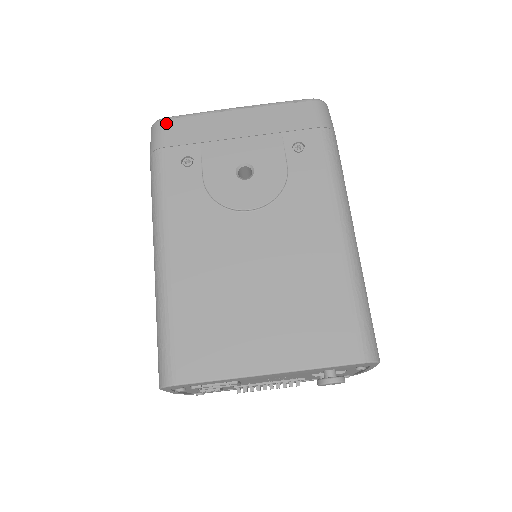
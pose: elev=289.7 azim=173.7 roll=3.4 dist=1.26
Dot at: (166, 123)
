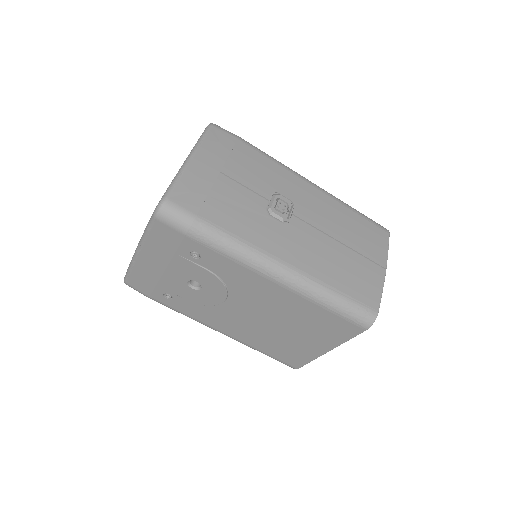
Dot at: (130, 284)
